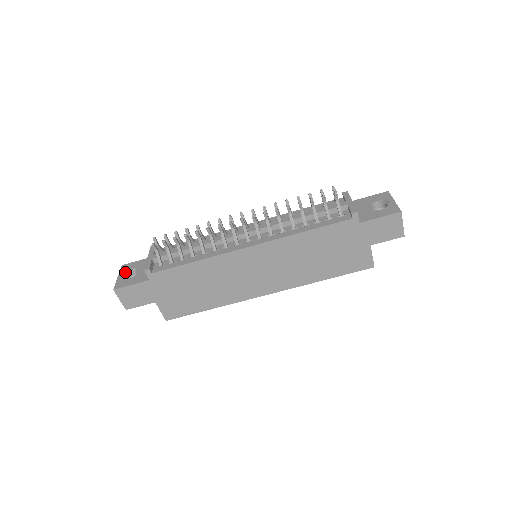
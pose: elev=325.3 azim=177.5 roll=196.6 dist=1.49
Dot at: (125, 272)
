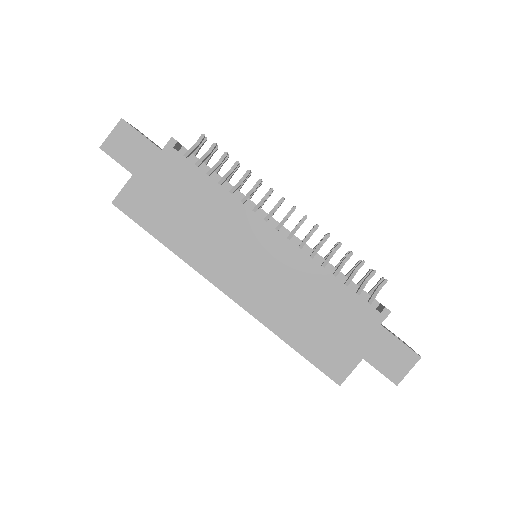
Dot at: (140, 132)
